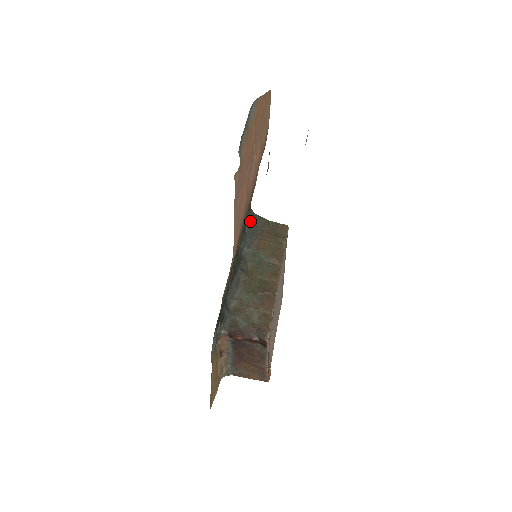
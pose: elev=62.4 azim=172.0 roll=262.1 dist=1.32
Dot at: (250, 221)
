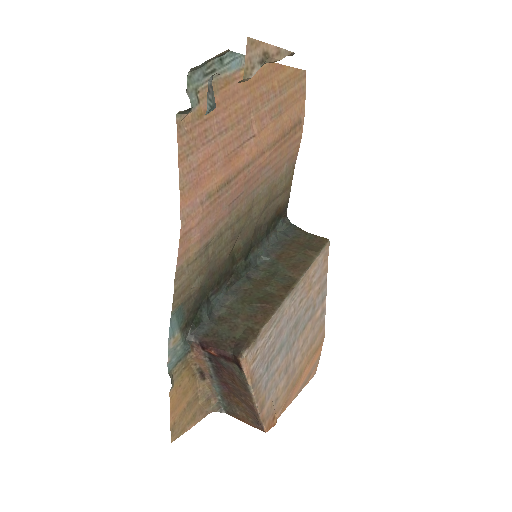
Dot at: (281, 230)
